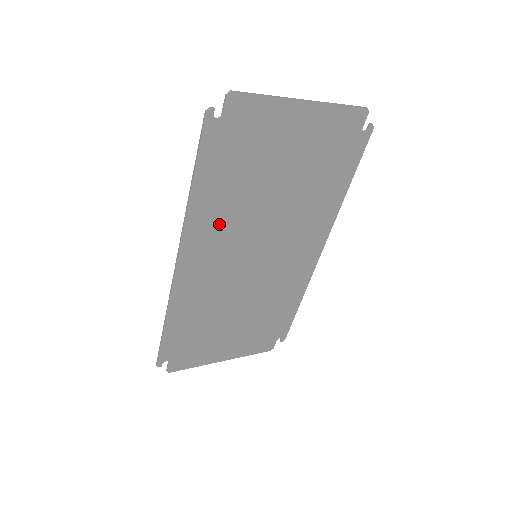
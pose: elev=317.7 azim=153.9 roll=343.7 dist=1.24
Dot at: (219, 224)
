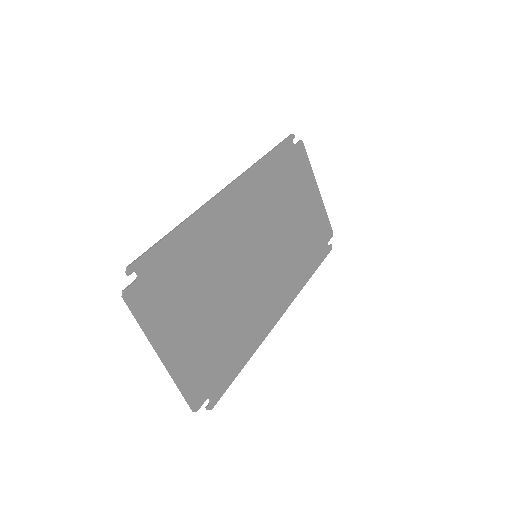
Dot at: (259, 197)
